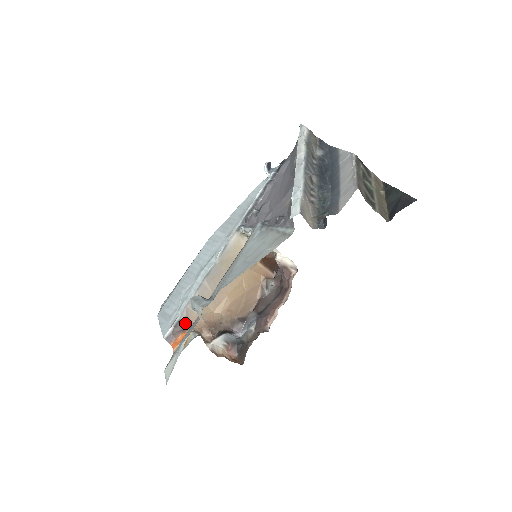
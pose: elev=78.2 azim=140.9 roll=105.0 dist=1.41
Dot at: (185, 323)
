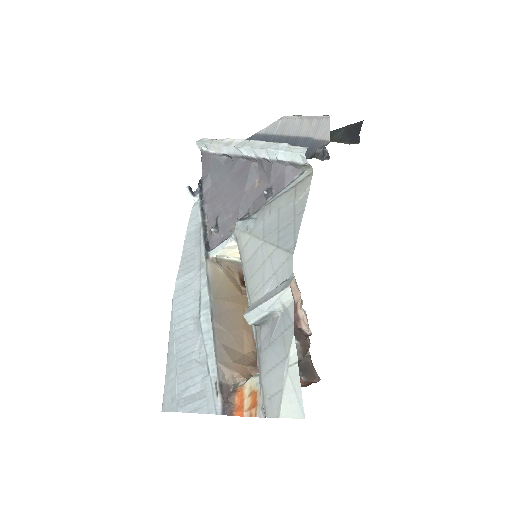
Dot at: (226, 384)
